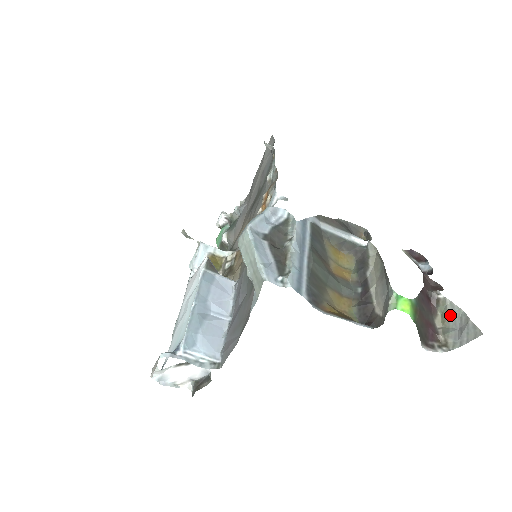
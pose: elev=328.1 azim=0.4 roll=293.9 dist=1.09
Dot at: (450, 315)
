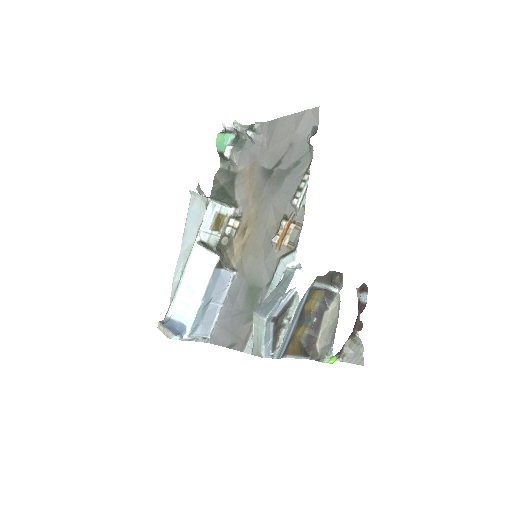
Dot at: (355, 344)
